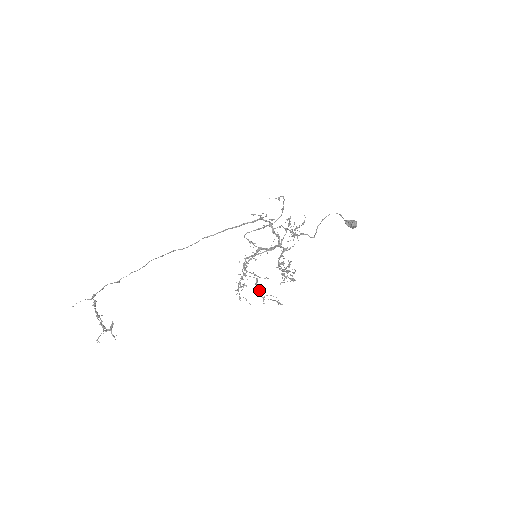
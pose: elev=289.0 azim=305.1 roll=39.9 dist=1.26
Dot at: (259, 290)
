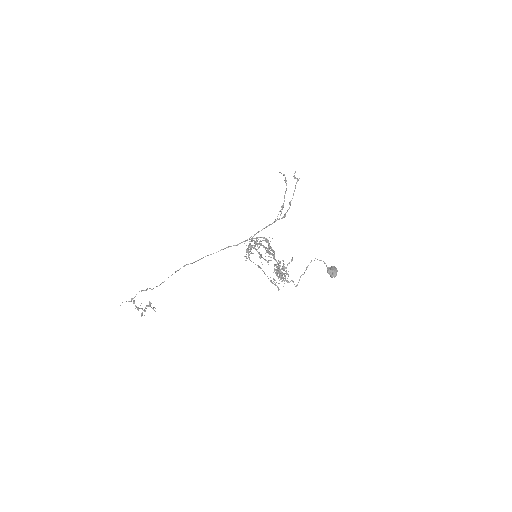
Dot at: occluded
